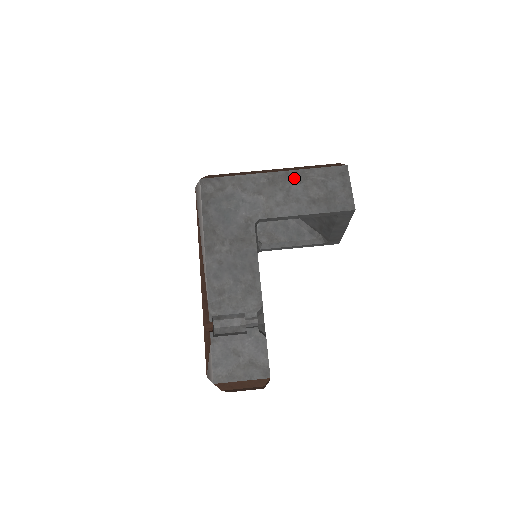
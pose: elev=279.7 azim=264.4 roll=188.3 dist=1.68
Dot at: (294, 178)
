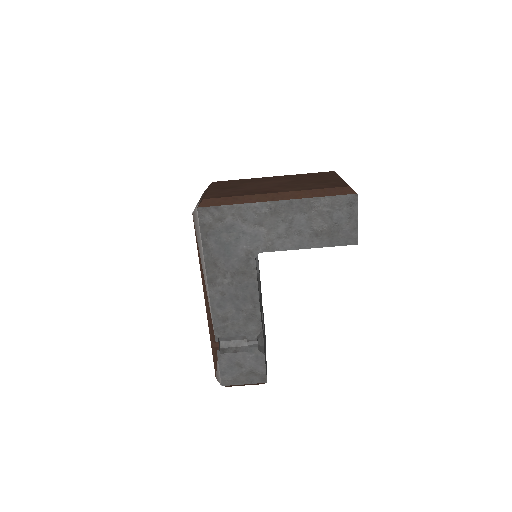
Dot at: (298, 208)
